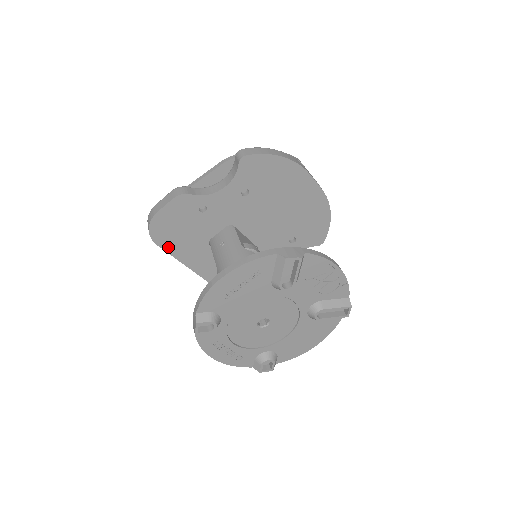
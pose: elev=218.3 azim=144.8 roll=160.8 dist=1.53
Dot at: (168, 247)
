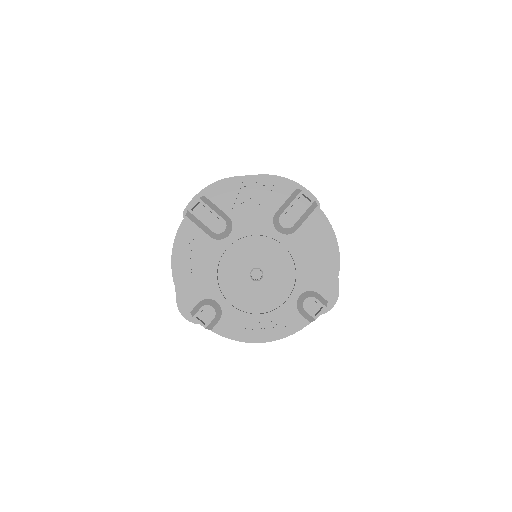
Dot at: occluded
